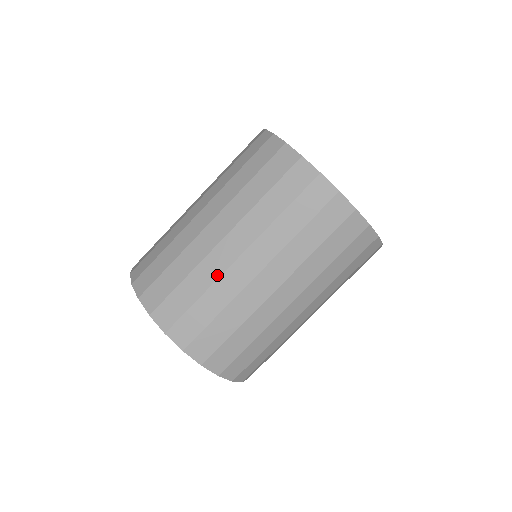
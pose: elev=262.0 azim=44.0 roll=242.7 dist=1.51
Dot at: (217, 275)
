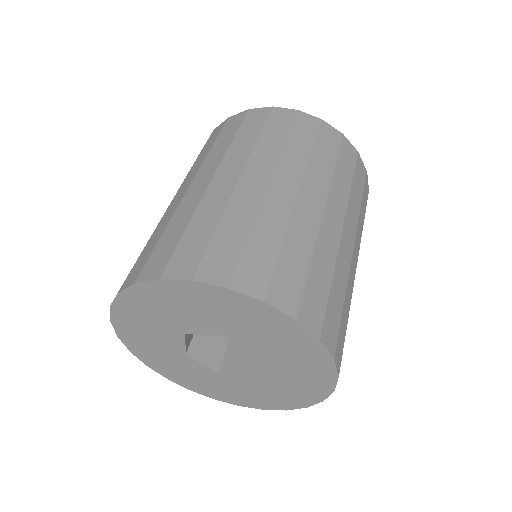
Dot at: (174, 210)
